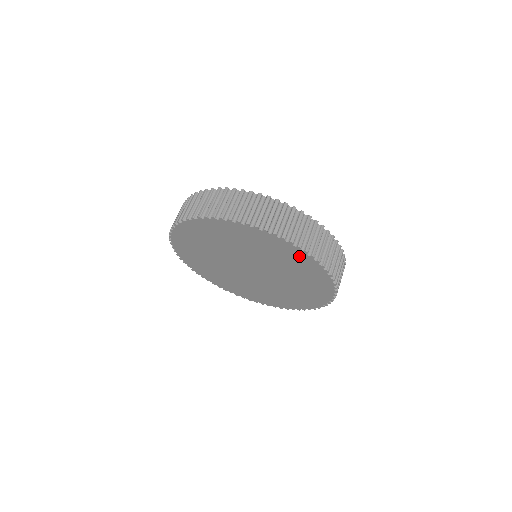
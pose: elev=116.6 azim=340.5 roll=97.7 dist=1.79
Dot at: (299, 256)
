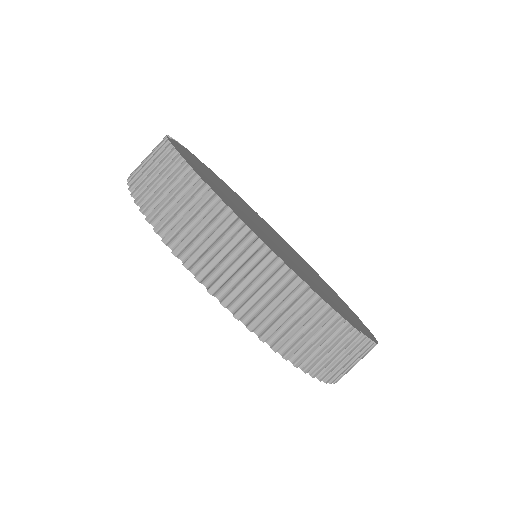
Dot at: occluded
